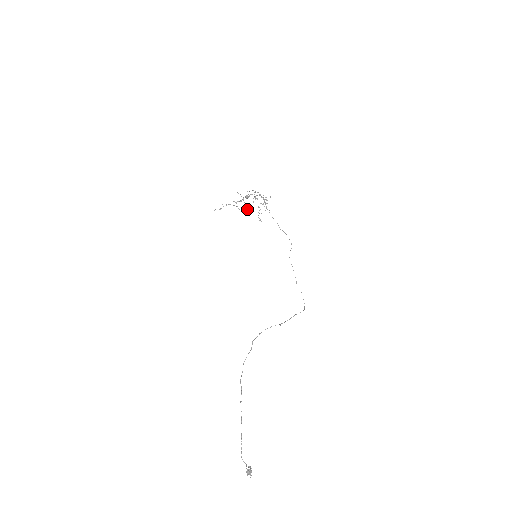
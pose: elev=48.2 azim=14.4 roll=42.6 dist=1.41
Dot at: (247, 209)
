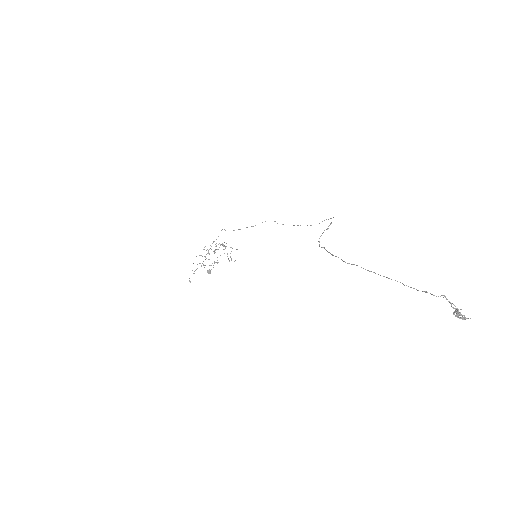
Dot at: occluded
